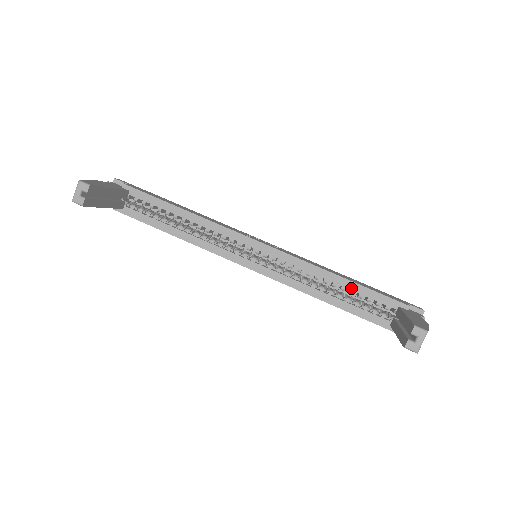
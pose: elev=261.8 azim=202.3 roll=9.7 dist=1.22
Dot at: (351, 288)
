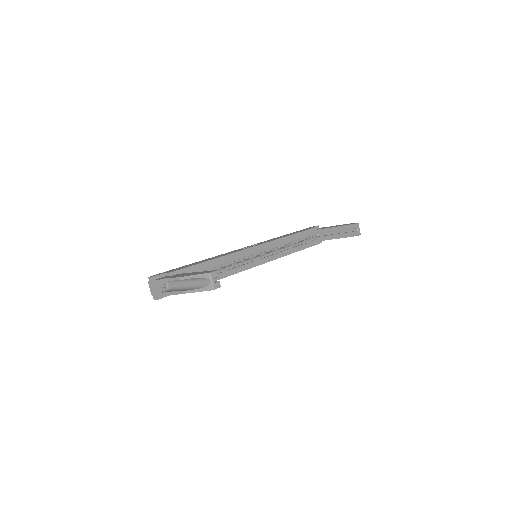
Dot at: (299, 237)
